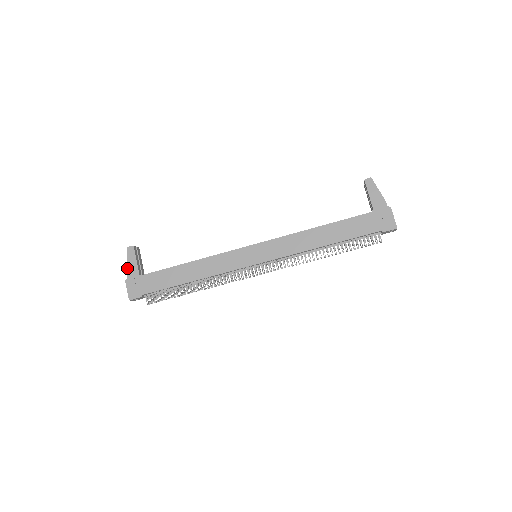
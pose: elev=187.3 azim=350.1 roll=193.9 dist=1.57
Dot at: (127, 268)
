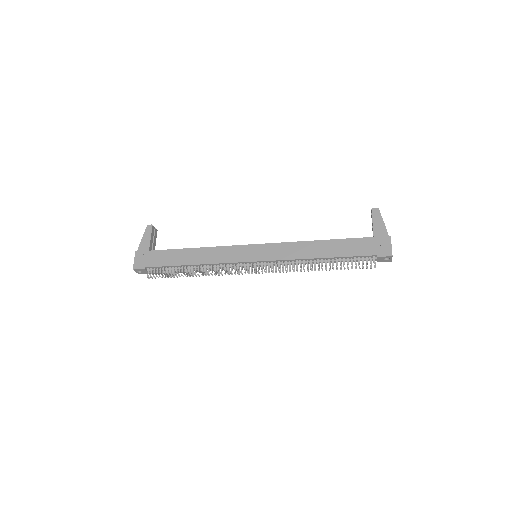
Dot at: (141, 242)
